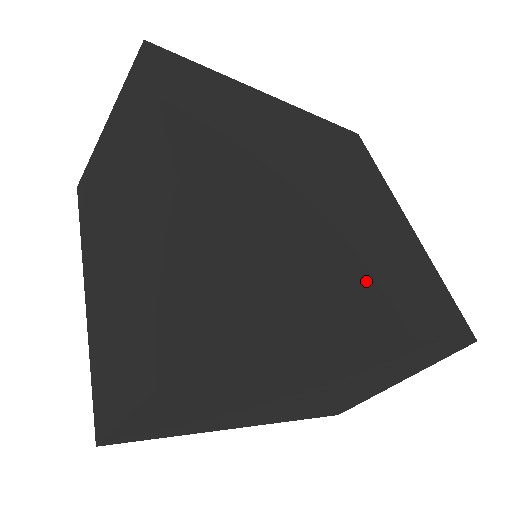
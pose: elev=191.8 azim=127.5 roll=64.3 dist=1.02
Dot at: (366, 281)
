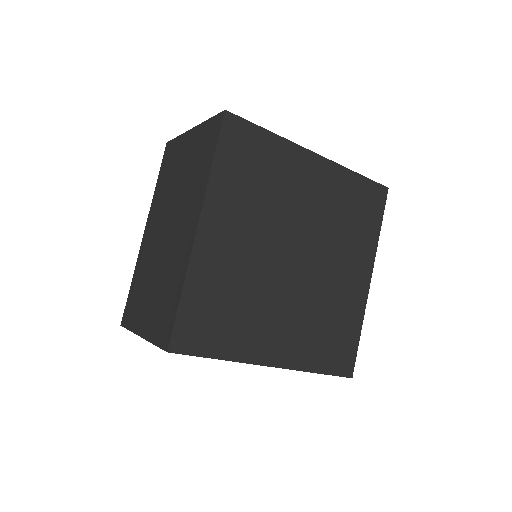
Dot at: (290, 328)
